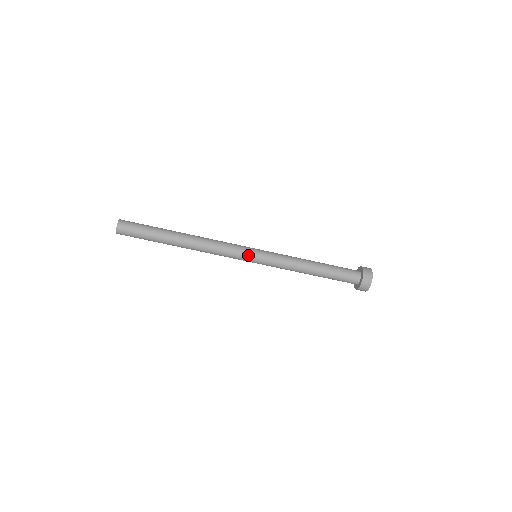
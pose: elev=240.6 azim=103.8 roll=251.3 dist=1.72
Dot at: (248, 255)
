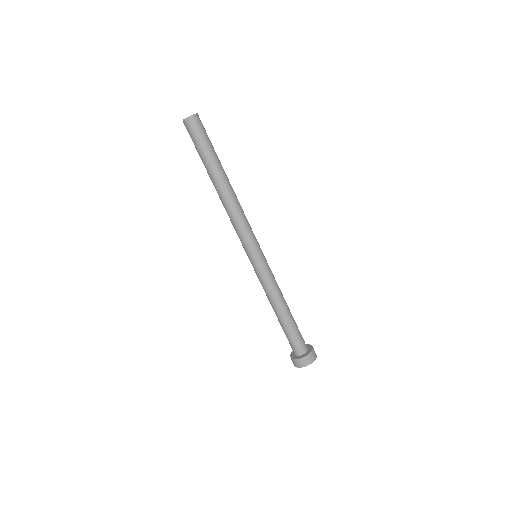
Dot at: (258, 246)
